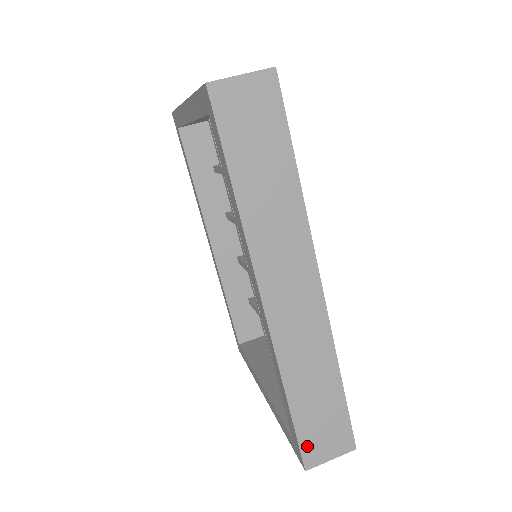
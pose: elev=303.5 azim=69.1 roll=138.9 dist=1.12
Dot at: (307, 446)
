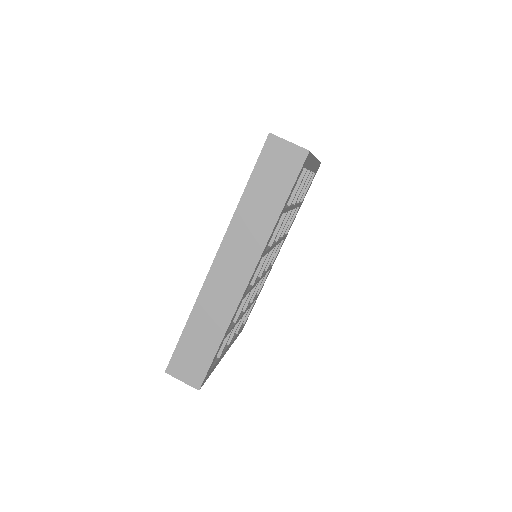
Dot at: (176, 359)
